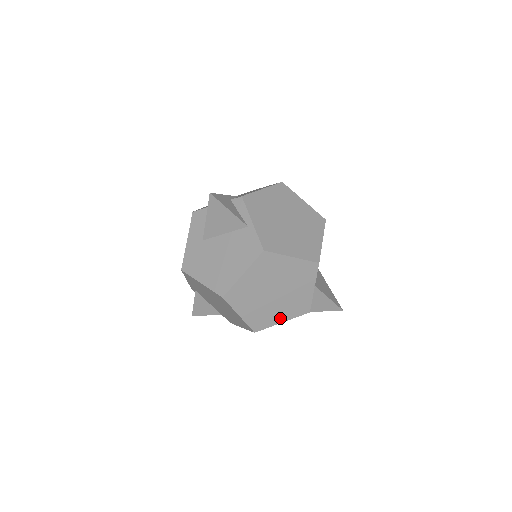
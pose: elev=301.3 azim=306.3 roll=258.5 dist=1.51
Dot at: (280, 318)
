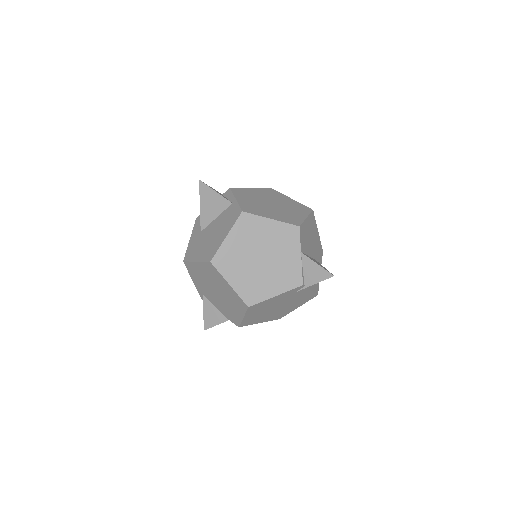
Dot at: (272, 290)
